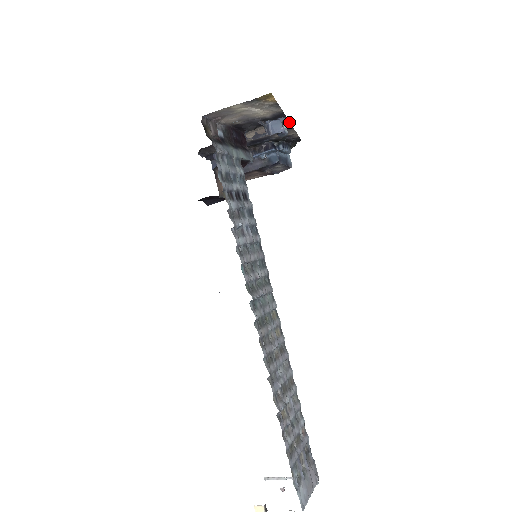
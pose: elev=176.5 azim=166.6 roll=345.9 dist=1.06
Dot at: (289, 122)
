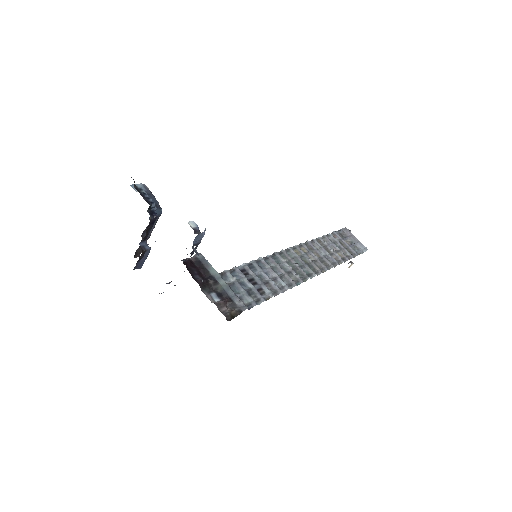
Dot at: occluded
